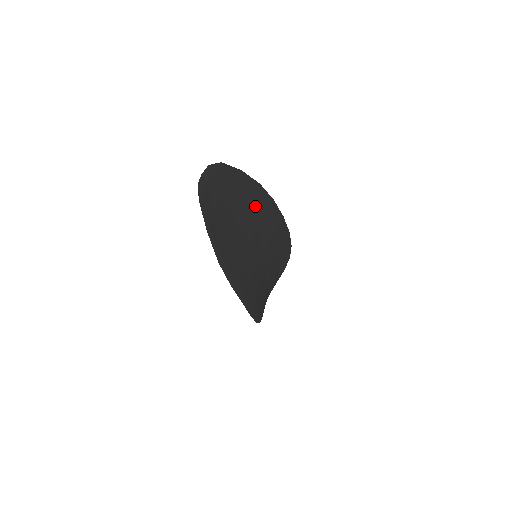
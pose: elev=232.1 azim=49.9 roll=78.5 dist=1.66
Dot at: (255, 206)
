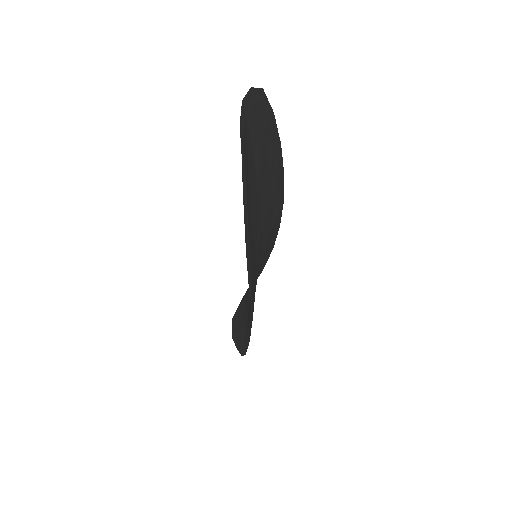
Dot at: (272, 177)
